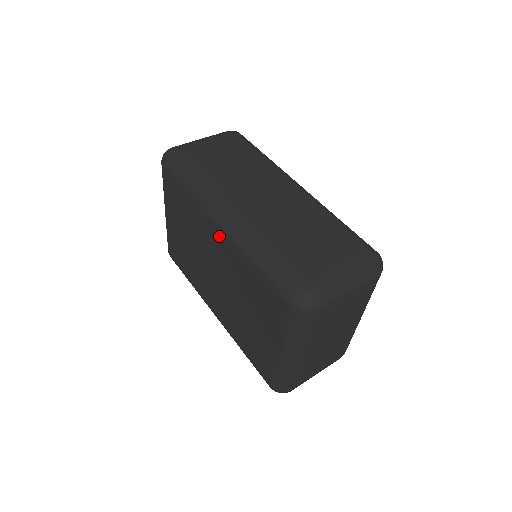
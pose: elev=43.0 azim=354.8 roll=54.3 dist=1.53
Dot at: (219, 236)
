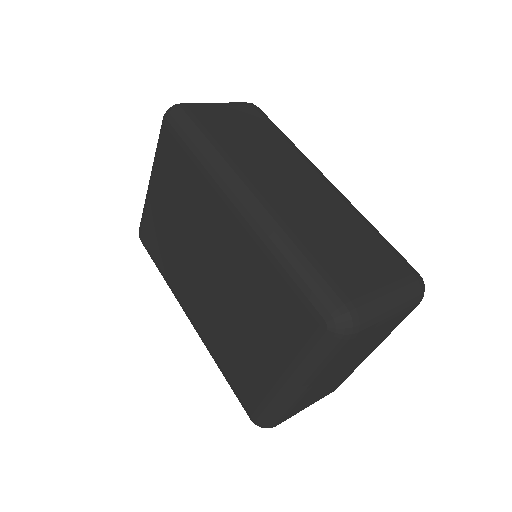
Dot at: (231, 221)
